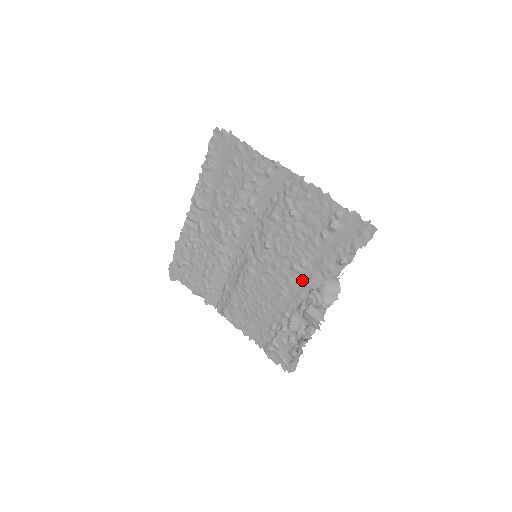
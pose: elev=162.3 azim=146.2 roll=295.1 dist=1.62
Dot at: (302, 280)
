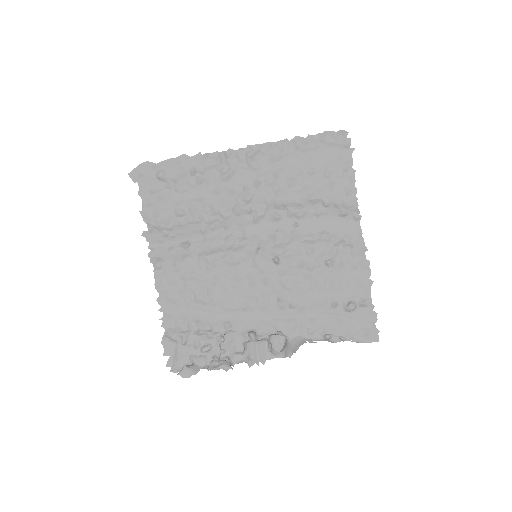
Dot at: (276, 315)
